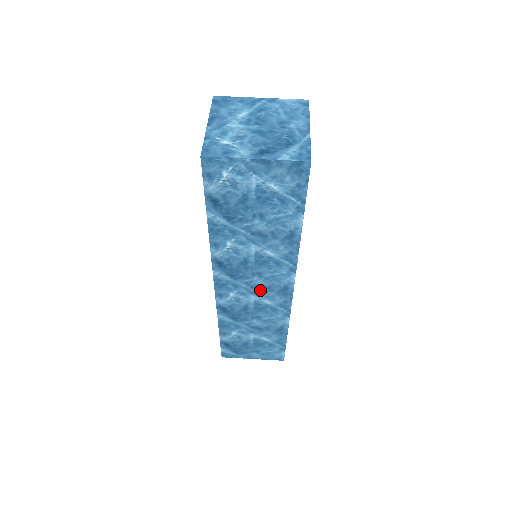
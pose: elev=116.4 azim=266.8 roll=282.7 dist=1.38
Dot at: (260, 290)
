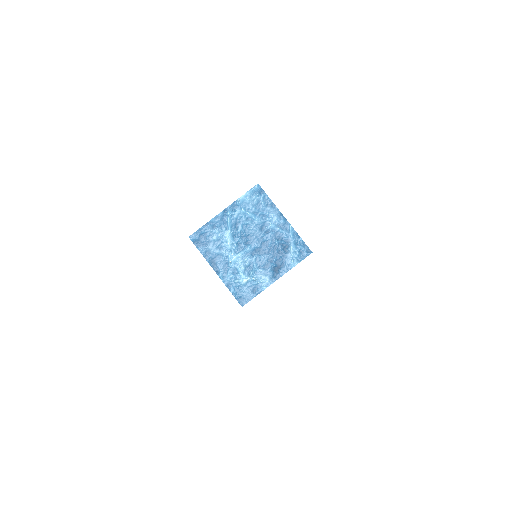
Dot at: occluded
